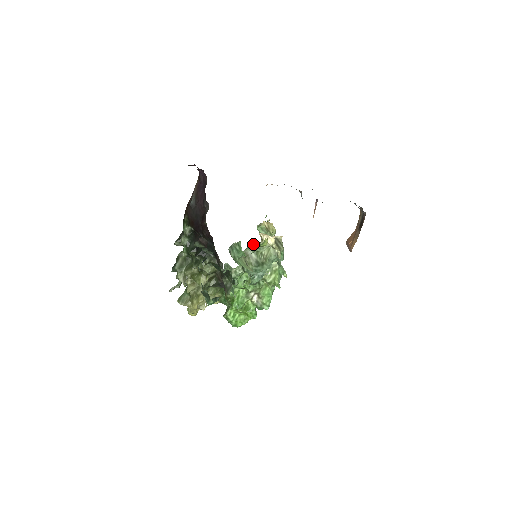
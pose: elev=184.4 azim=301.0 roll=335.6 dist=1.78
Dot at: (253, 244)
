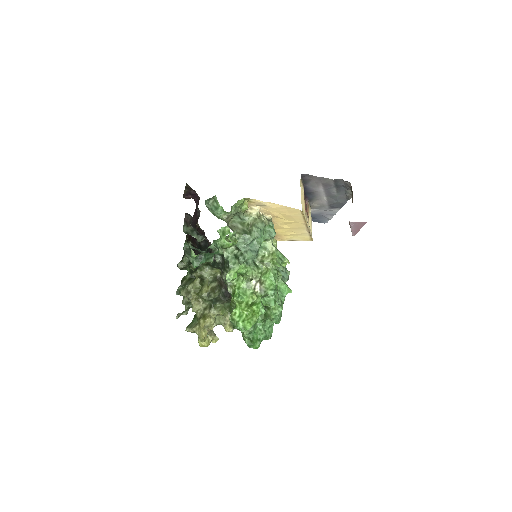
Dot at: (238, 217)
